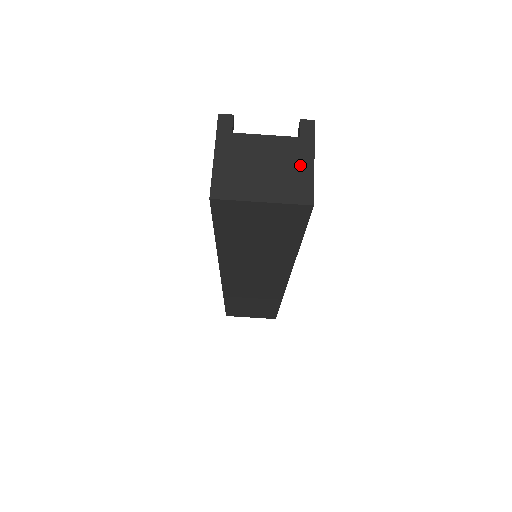
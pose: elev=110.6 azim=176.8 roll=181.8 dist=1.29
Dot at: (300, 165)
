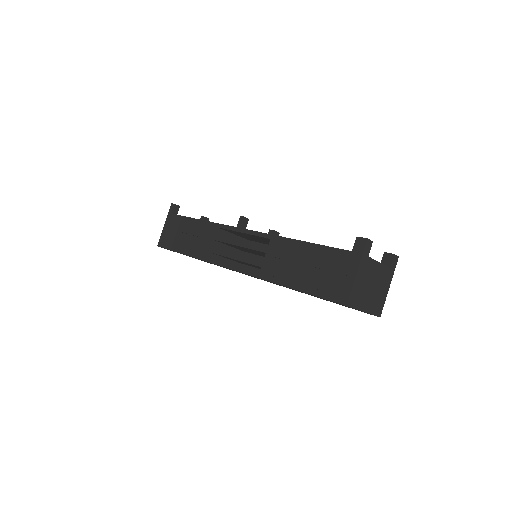
Dot at: (384, 289)
